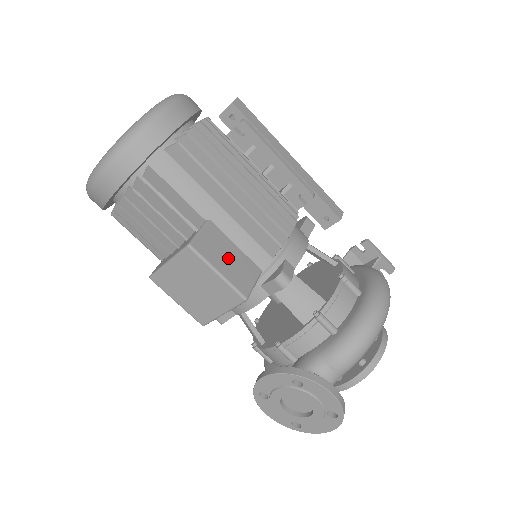
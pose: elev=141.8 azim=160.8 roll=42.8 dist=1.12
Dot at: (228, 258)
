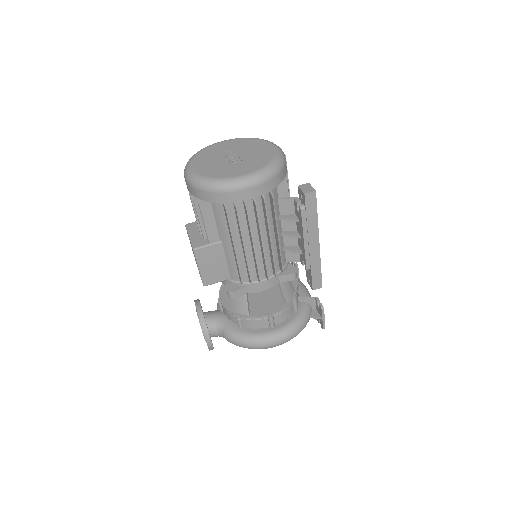
Dot at: (213, 265)
